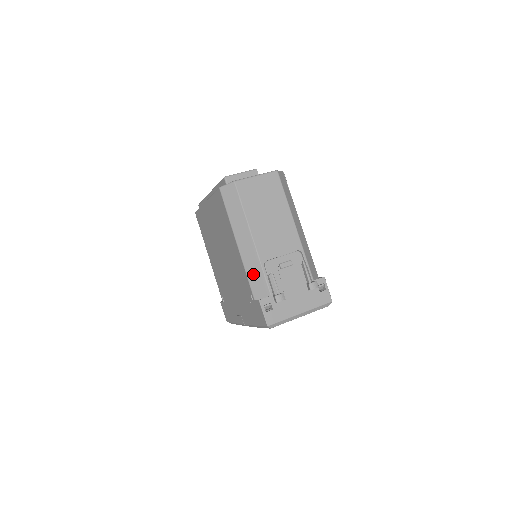
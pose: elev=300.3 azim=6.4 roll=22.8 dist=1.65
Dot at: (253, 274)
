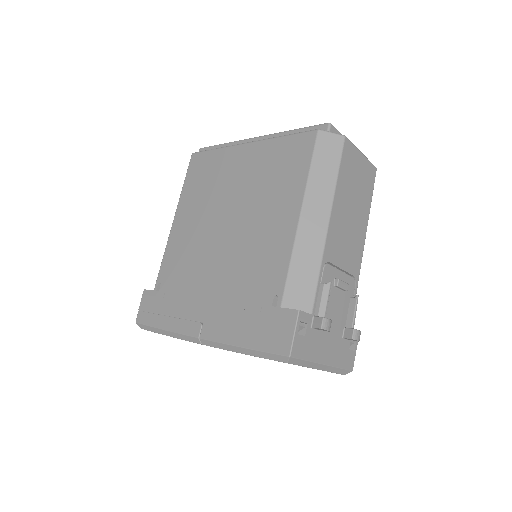
Dot at: (301, 269)
